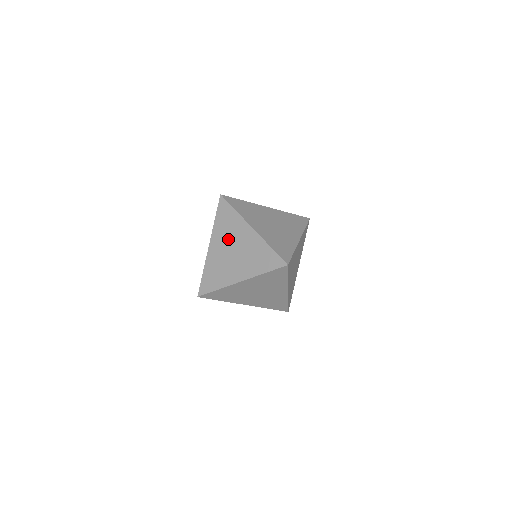
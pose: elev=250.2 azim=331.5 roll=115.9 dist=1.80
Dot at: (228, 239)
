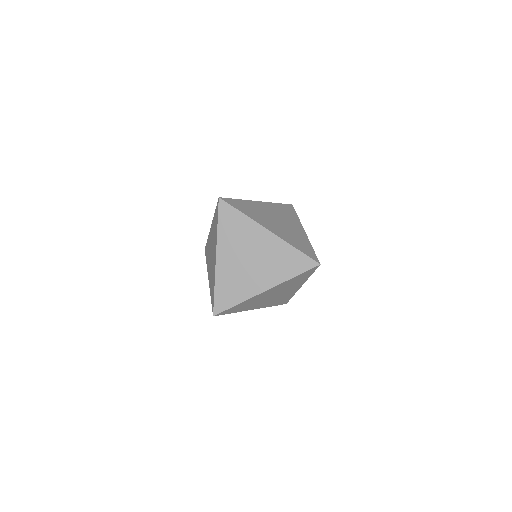
Dot at: occluded
